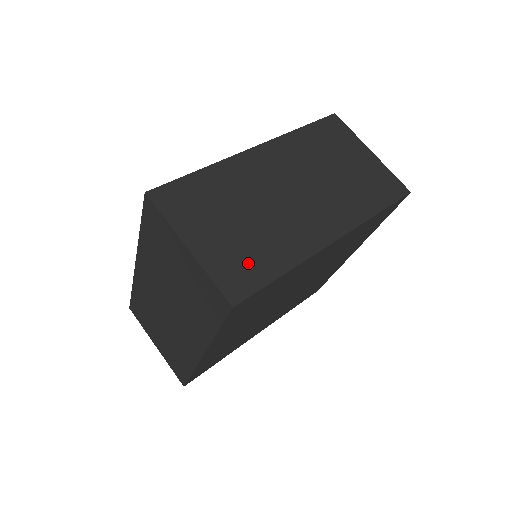
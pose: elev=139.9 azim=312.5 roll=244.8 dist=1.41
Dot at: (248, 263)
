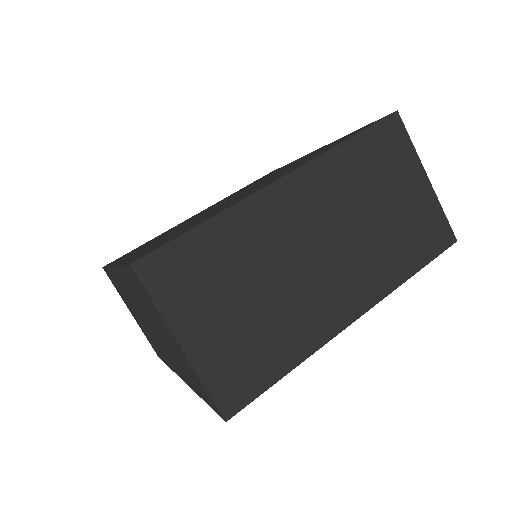
Dot at: (251, 361)
